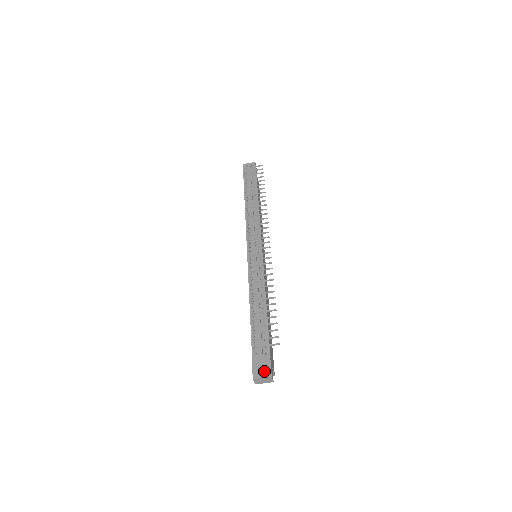
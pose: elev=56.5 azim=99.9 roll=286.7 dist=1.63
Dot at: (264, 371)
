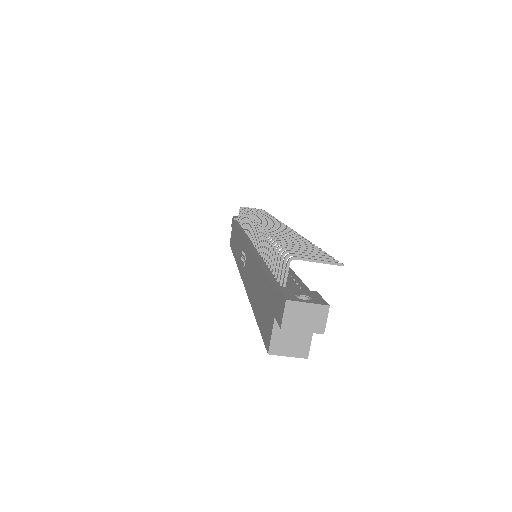
Dot at: occluded
